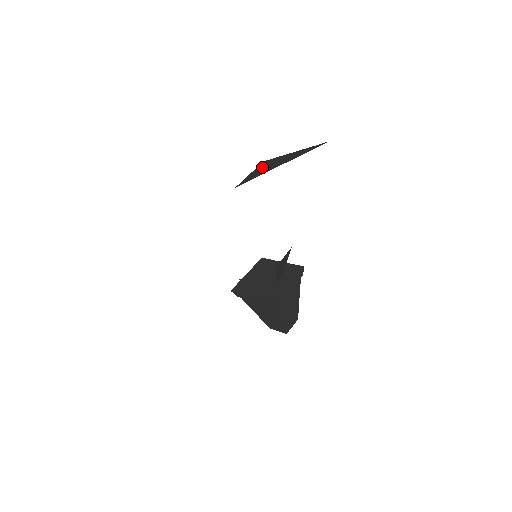
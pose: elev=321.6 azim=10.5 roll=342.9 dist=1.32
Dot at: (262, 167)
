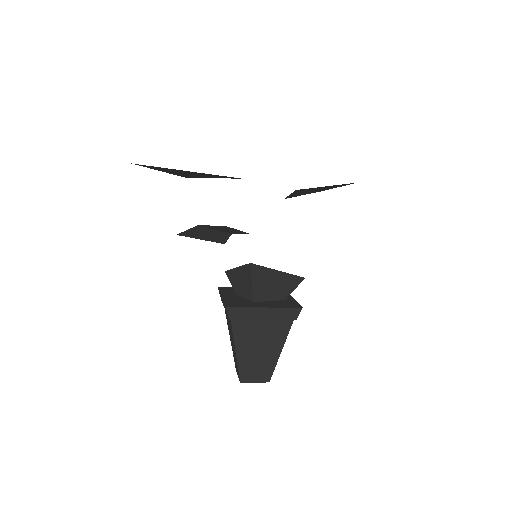
Dot at: occluded
